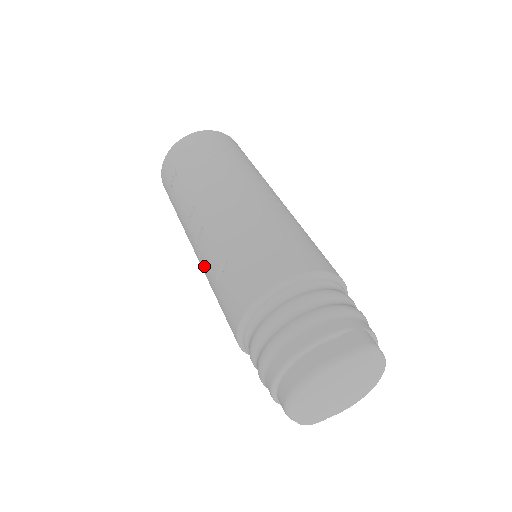
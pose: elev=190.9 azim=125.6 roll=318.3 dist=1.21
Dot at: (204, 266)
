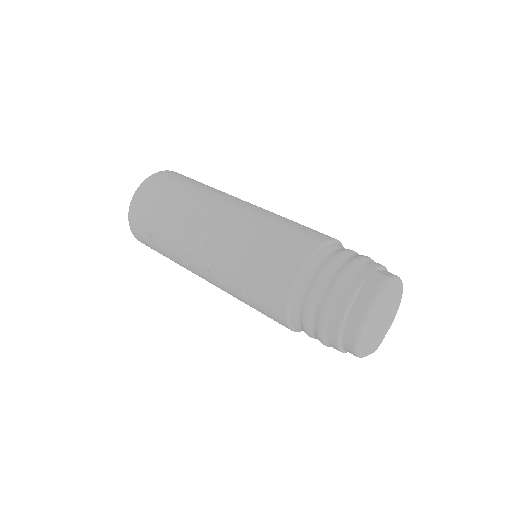
Dot at: (227, 292)
